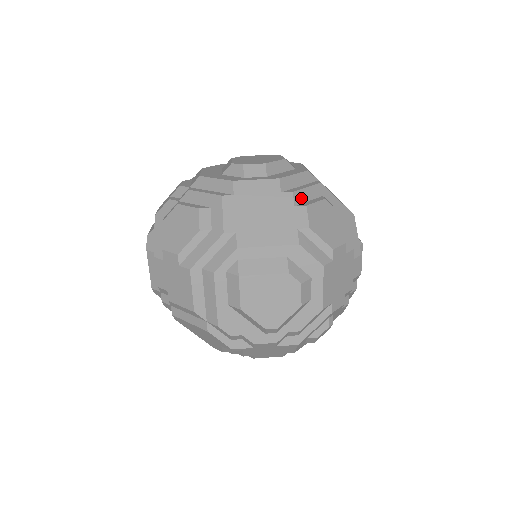
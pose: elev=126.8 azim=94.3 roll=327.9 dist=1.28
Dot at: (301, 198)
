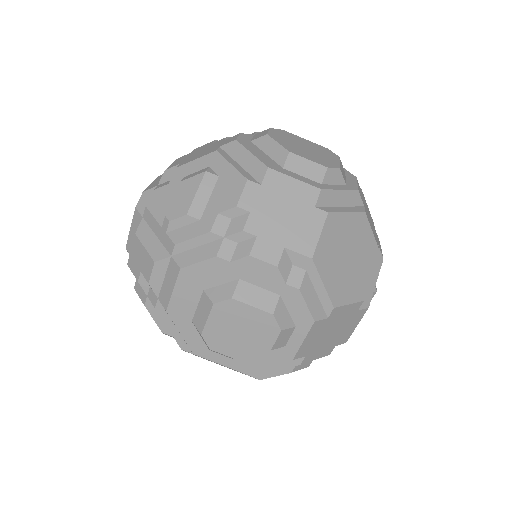
Dot at: occluded
